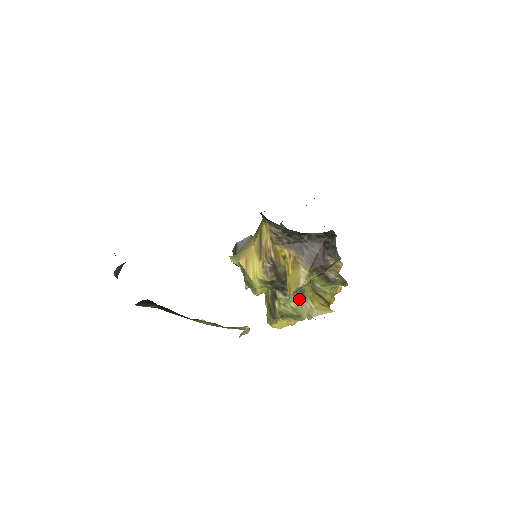
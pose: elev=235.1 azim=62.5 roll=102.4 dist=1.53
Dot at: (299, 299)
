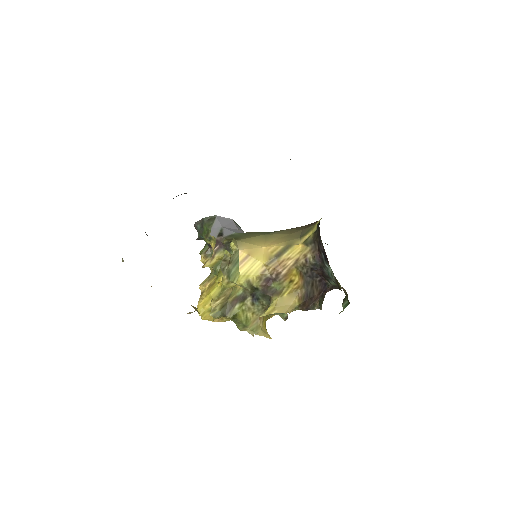
Dot at: (258, 314)
